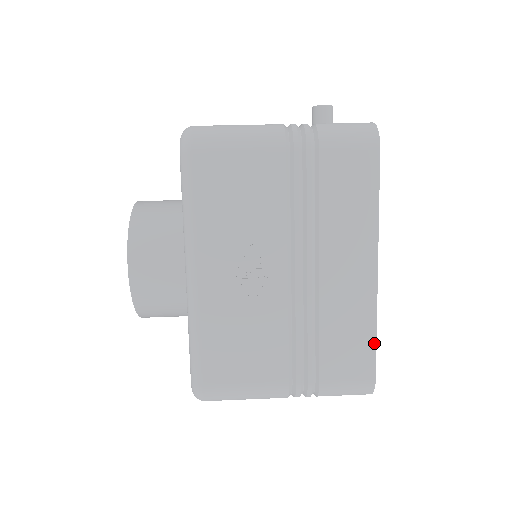
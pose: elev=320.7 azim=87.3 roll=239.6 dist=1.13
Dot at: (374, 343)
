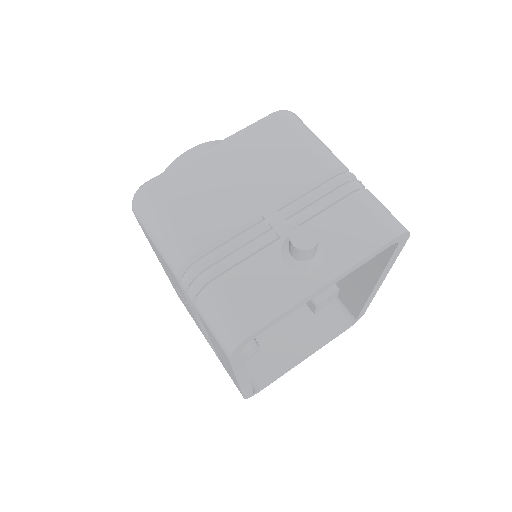
Dot at: (242, 393)
